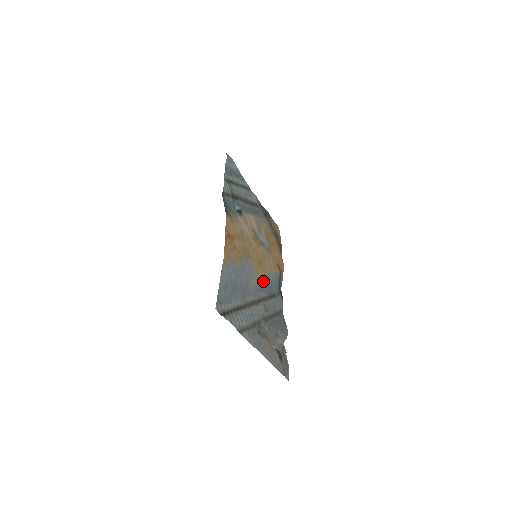
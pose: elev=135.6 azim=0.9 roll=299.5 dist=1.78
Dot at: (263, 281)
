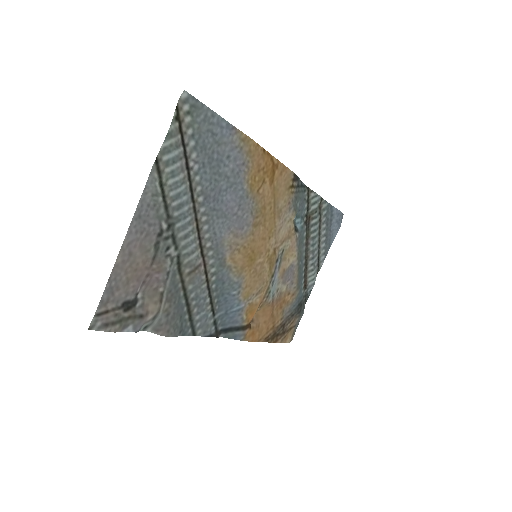
Dot at: (229, 269)
